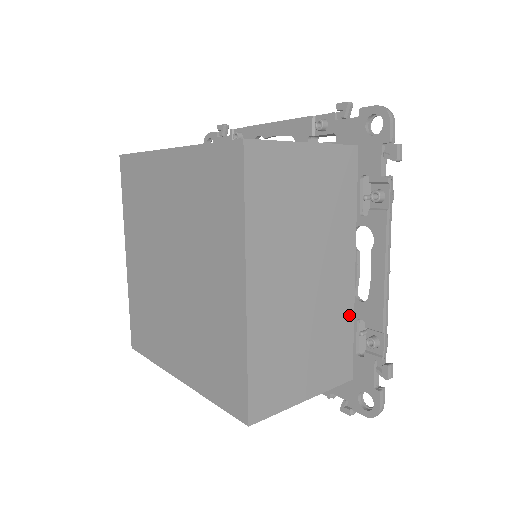
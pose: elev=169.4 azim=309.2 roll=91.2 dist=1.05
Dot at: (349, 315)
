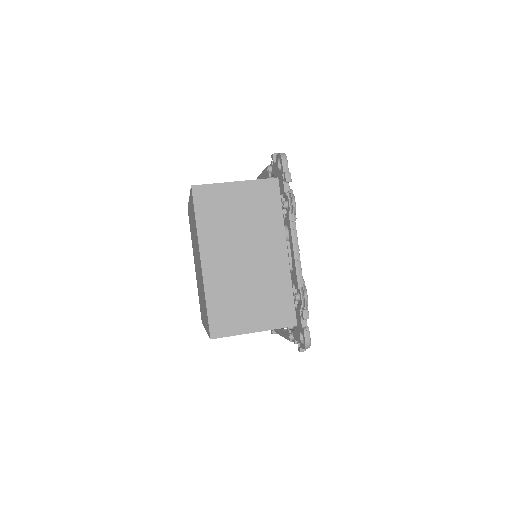
Dot at: occluded
